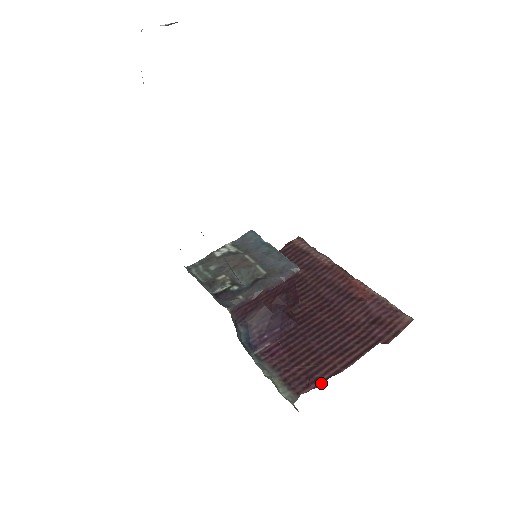
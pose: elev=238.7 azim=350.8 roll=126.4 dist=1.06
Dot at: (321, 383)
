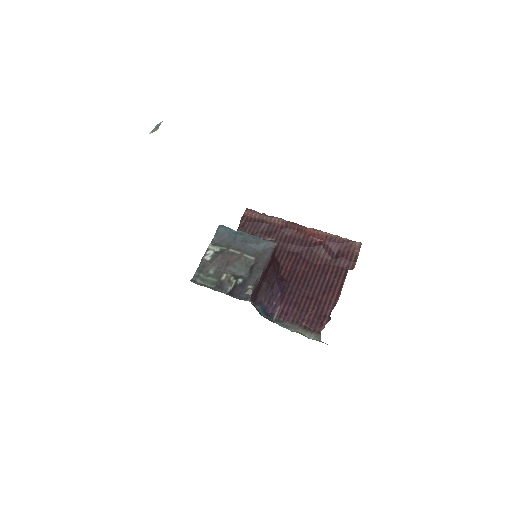
Dot at: (329, 318)
